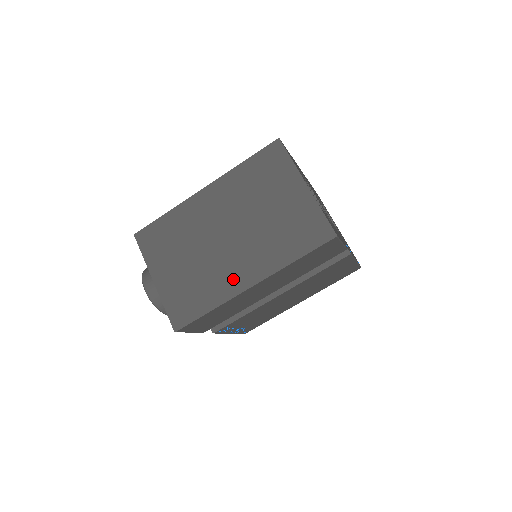
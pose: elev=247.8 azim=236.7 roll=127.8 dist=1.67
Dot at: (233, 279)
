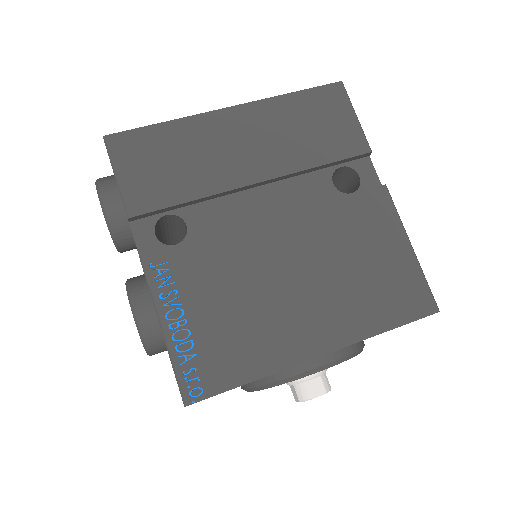
Dot at: occluded
